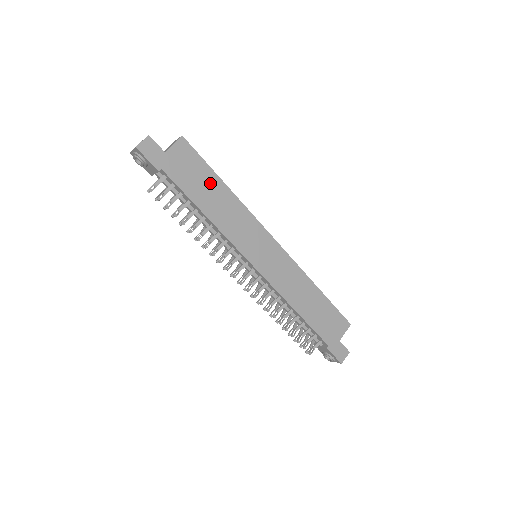
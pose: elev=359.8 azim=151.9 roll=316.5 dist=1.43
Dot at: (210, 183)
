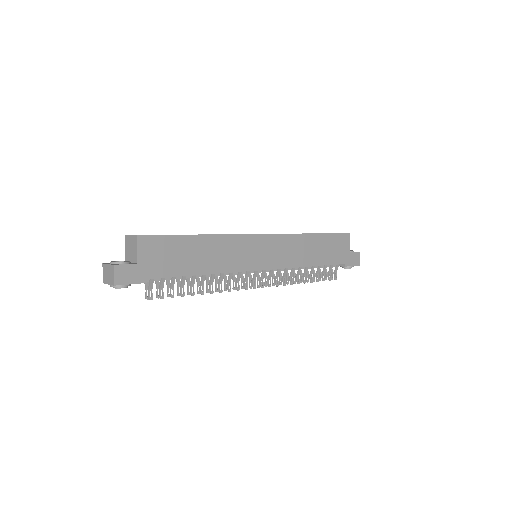
Dot at: (188, 247)
